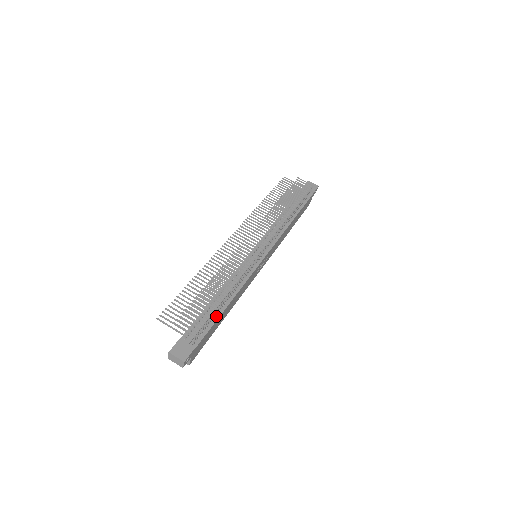
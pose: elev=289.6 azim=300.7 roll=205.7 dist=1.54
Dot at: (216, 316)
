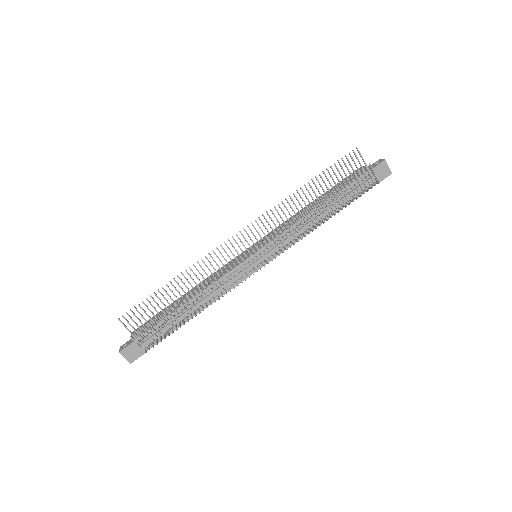
Dot at: occluded
